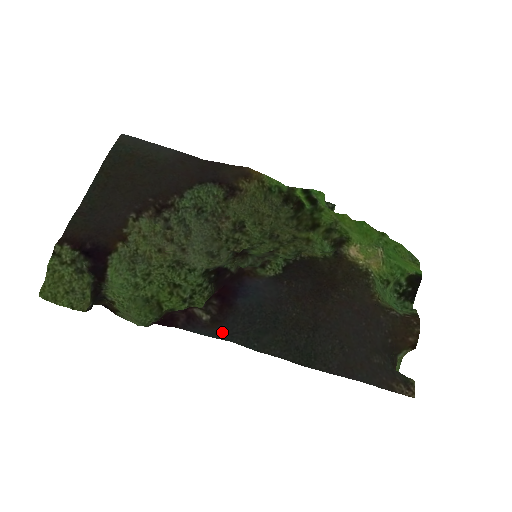
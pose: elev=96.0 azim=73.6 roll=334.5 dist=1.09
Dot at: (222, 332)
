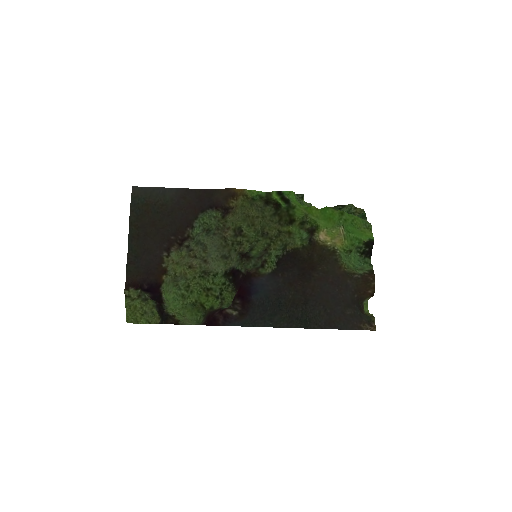
Dot at: (248, 321)
